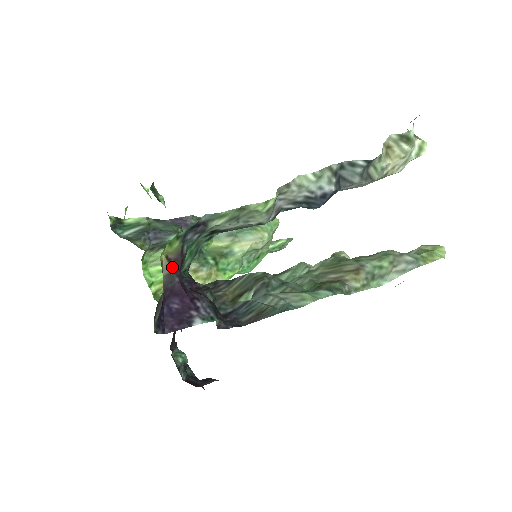
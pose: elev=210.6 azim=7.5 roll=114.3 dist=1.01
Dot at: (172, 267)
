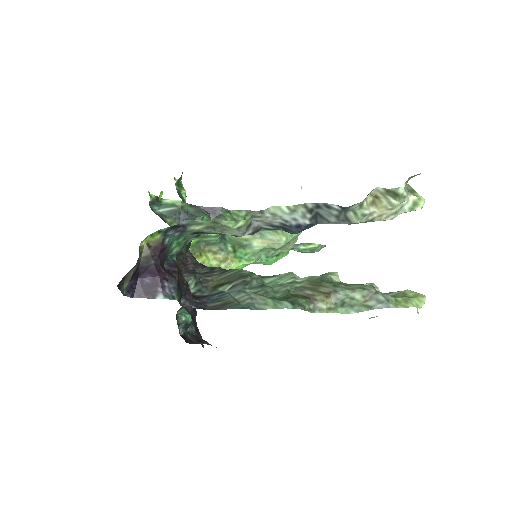
Dot at: (151, 252)
